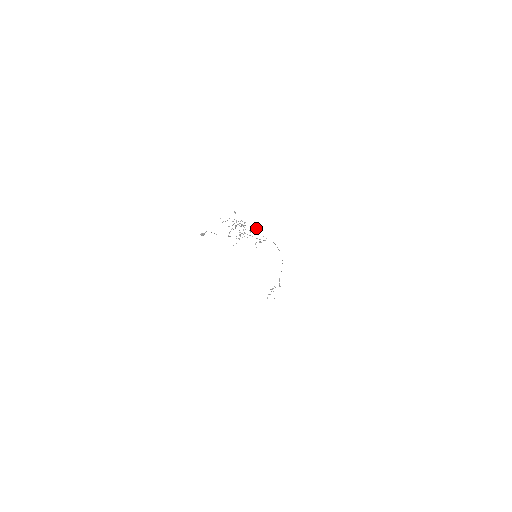
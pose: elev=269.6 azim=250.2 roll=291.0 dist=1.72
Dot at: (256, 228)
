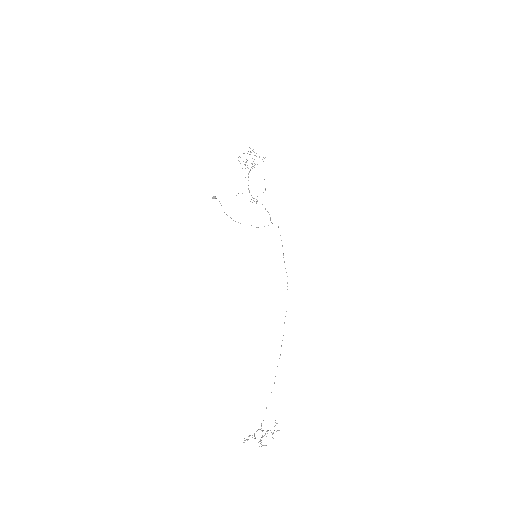
Dot at: (265, 157)
